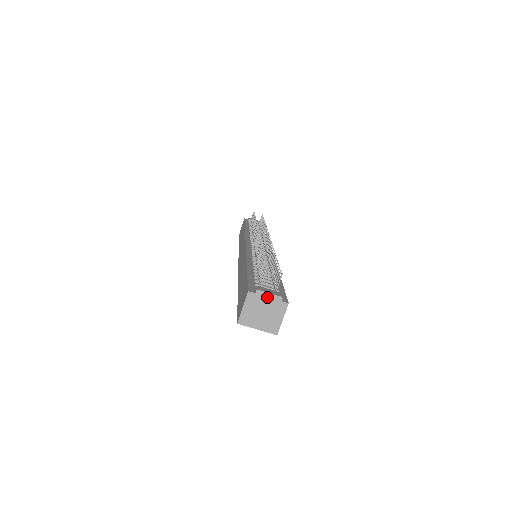
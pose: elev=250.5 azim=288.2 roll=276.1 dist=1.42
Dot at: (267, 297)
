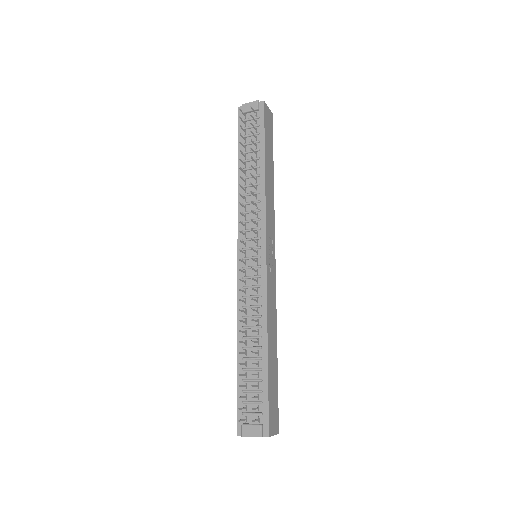
Dot at: (252, 436)
